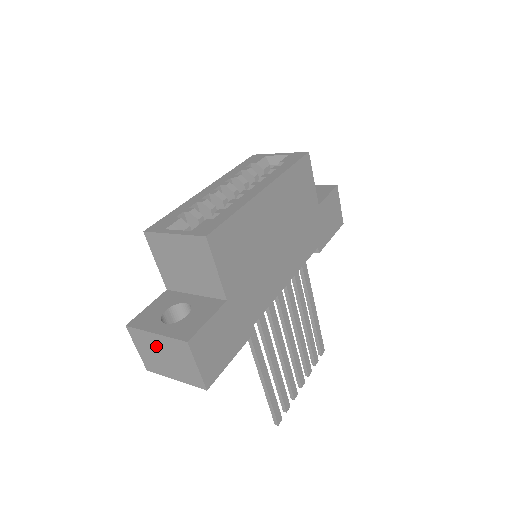
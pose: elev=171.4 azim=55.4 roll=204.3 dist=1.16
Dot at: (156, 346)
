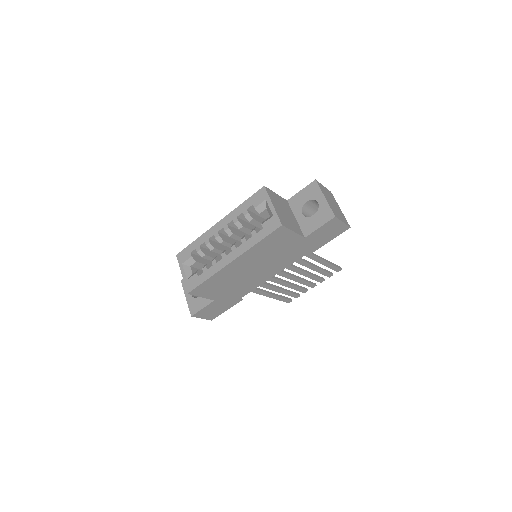
Dot at: occluded
